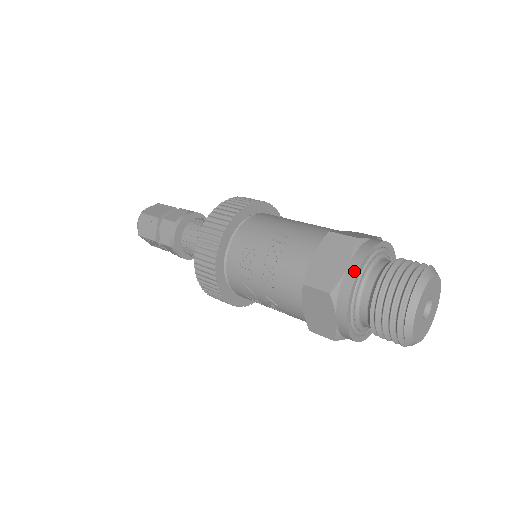
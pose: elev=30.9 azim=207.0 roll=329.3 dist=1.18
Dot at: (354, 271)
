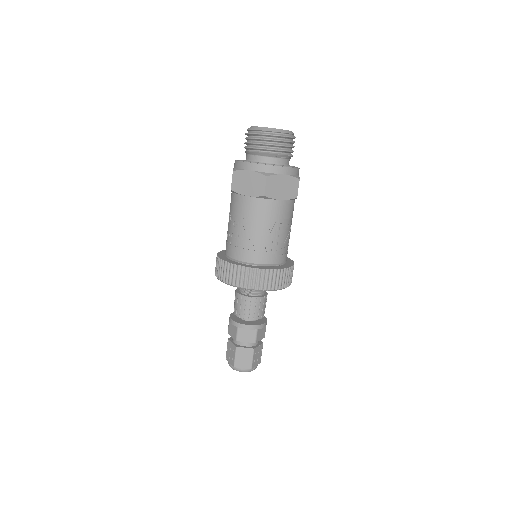
Dot at: occluded
